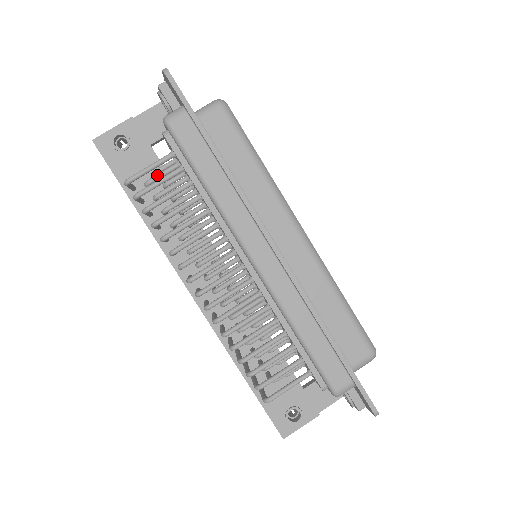
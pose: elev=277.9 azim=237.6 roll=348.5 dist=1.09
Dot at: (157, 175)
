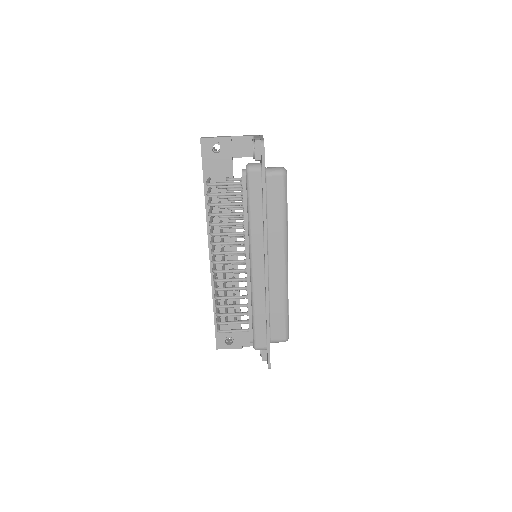
Dot at: (227, 186)
